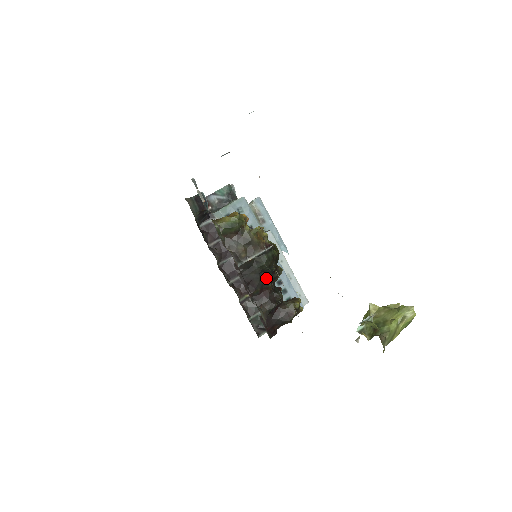
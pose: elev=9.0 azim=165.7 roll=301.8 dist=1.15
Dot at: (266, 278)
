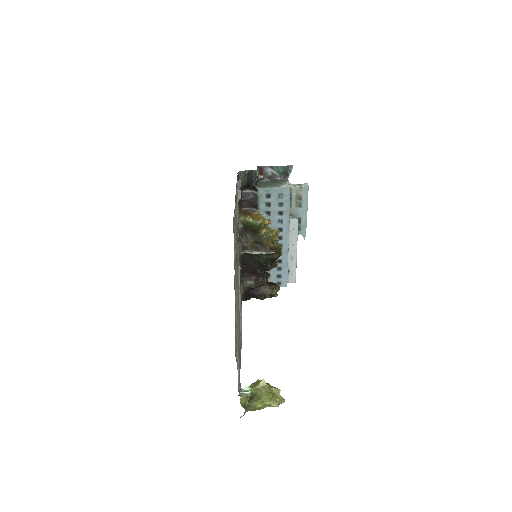
Dot at: (259, 267)
